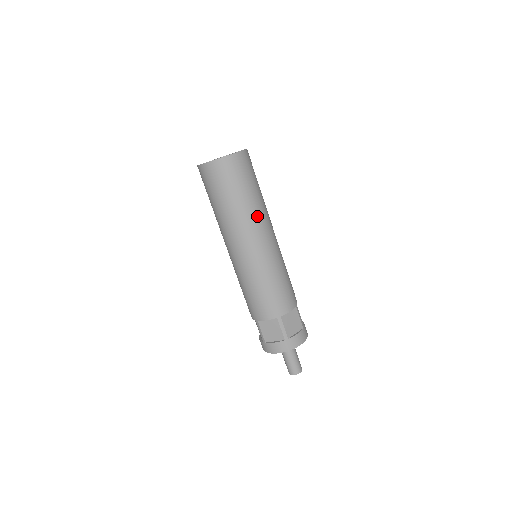
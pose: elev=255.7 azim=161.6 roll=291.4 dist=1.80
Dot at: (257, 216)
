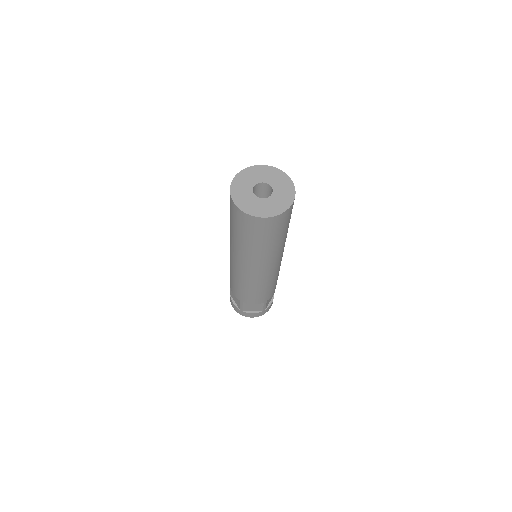
Dot at: (283, 246)
